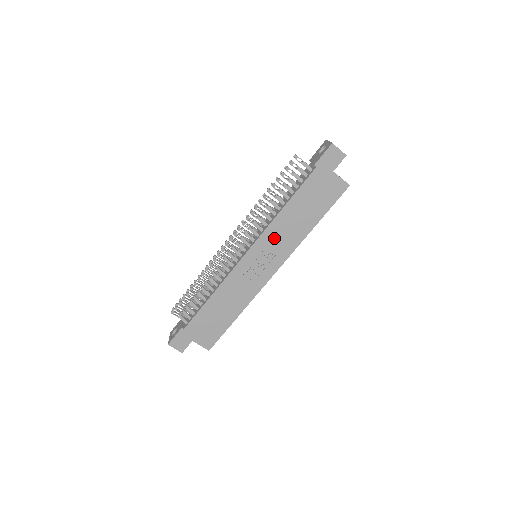
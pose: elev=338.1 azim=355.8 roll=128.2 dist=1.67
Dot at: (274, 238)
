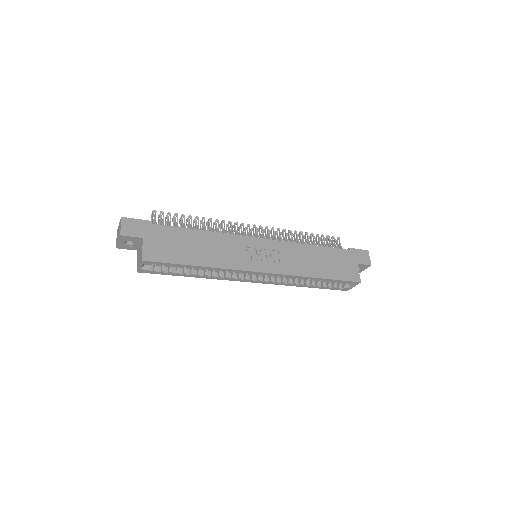
Dot at: (287, 253)
